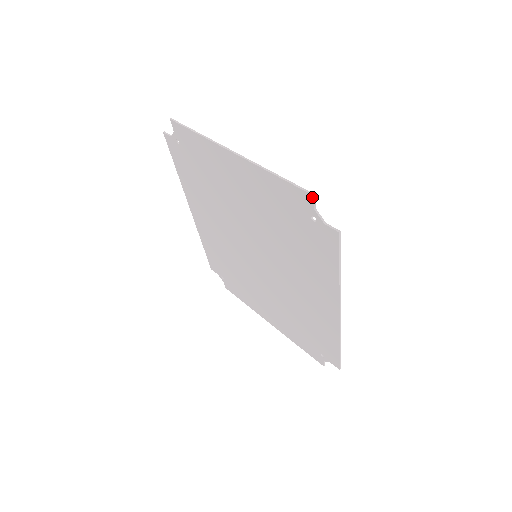
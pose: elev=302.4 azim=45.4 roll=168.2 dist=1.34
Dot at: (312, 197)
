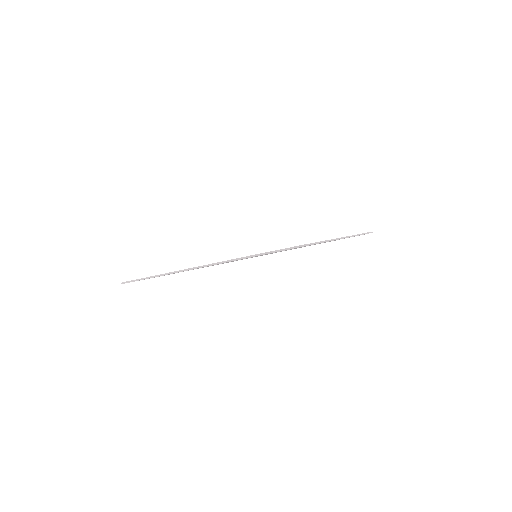
Dot at: occluded
